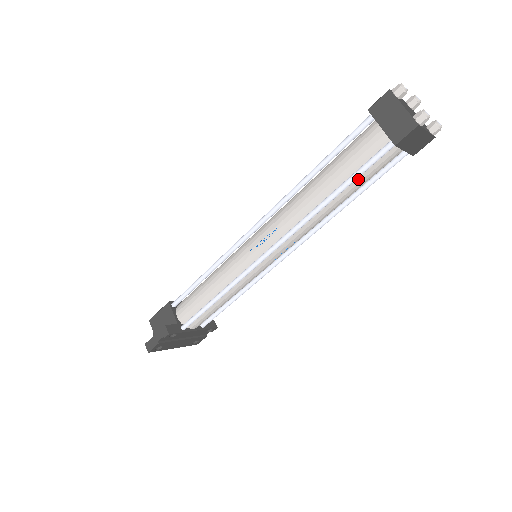
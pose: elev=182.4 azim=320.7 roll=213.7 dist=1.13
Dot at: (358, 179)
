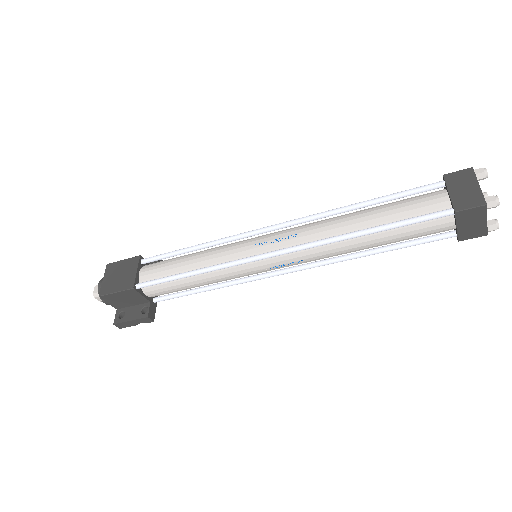
Dot at: occluded
